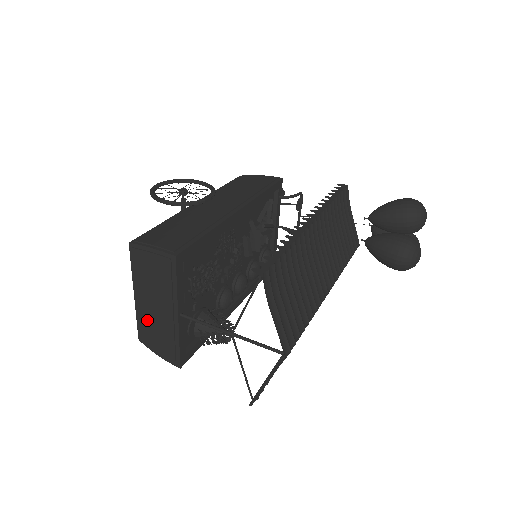
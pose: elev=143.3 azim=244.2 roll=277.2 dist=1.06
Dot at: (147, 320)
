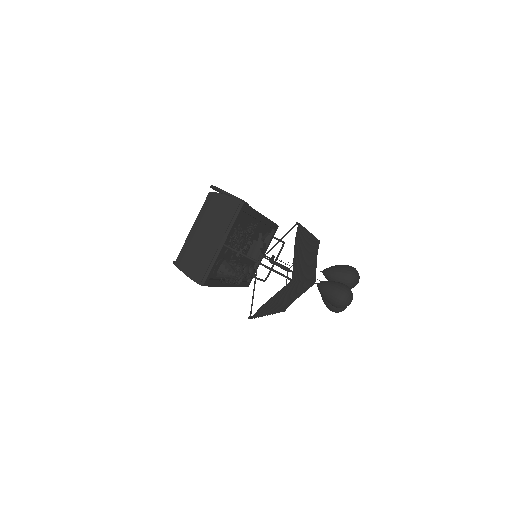
Dot at: (194, 246)
